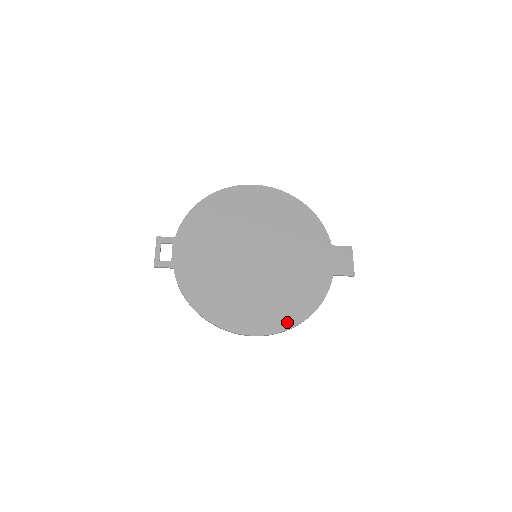
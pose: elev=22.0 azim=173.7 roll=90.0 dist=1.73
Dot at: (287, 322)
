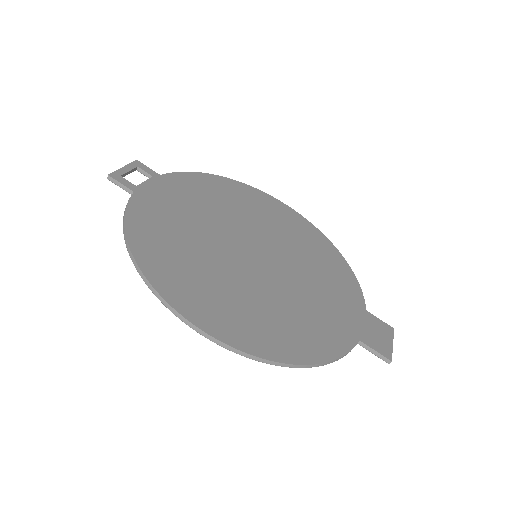
Dot at: (266, 348)
